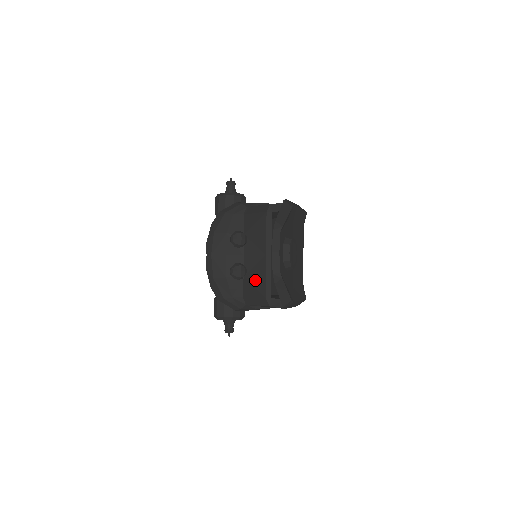
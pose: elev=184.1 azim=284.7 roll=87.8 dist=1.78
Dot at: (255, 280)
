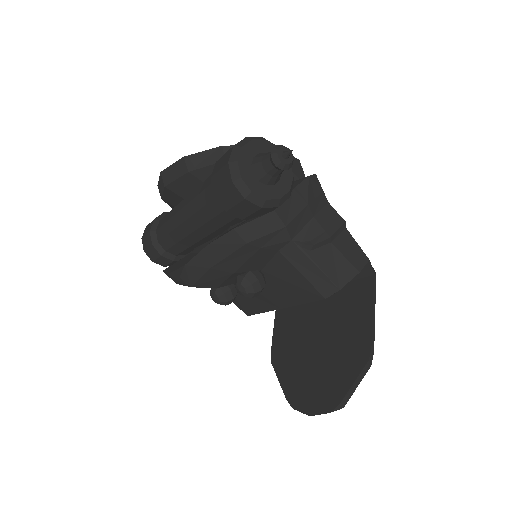
Dot at: (244, 301)
